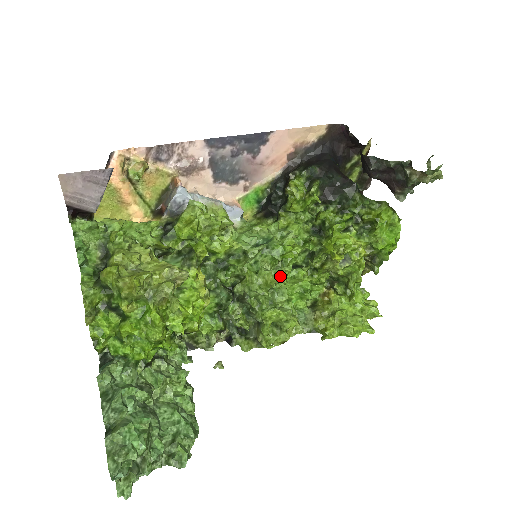
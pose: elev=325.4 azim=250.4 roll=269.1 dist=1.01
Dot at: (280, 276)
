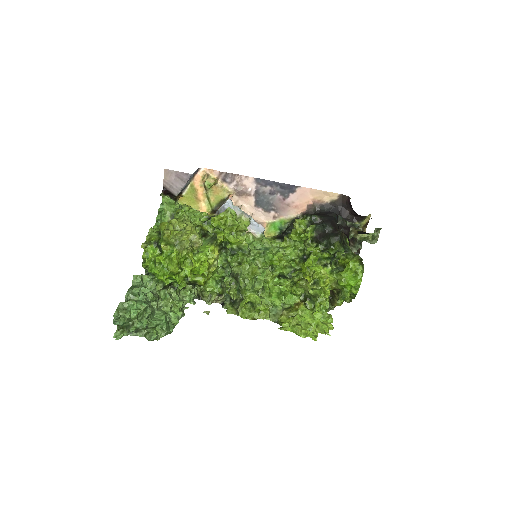
Dot at: (264, 273)
